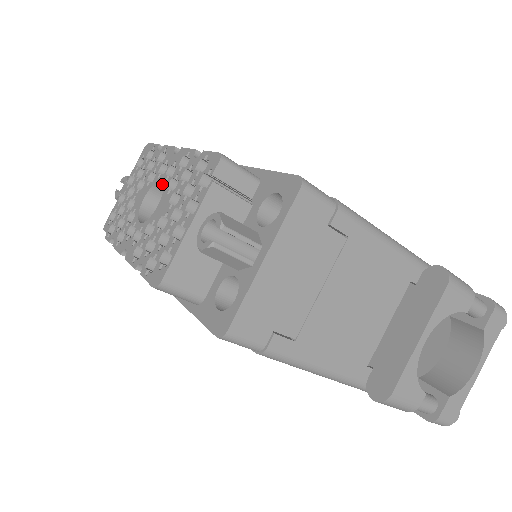
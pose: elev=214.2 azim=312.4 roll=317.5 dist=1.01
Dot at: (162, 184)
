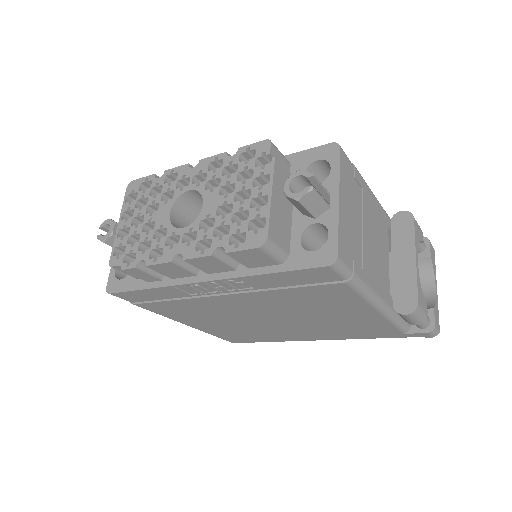
Dot at: (186, 196)
